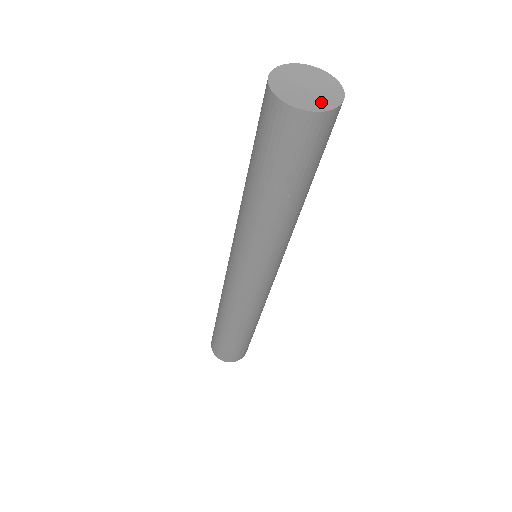
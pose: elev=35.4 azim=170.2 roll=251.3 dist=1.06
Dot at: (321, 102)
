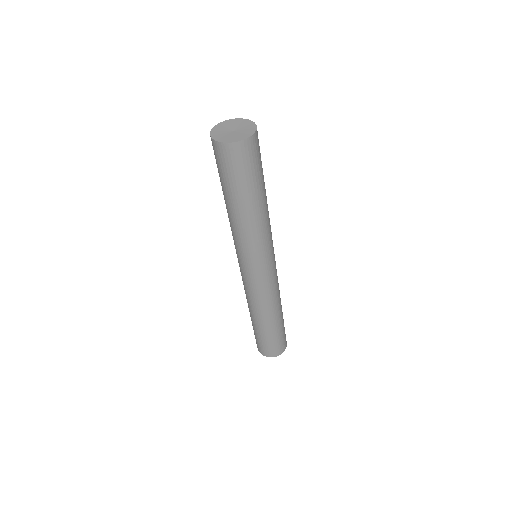
Dot at: (231, 138)
